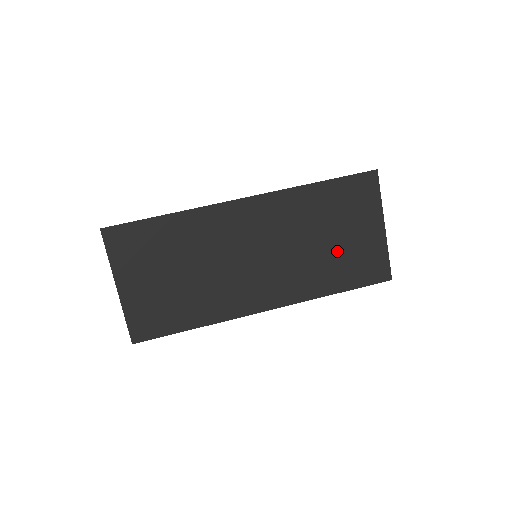
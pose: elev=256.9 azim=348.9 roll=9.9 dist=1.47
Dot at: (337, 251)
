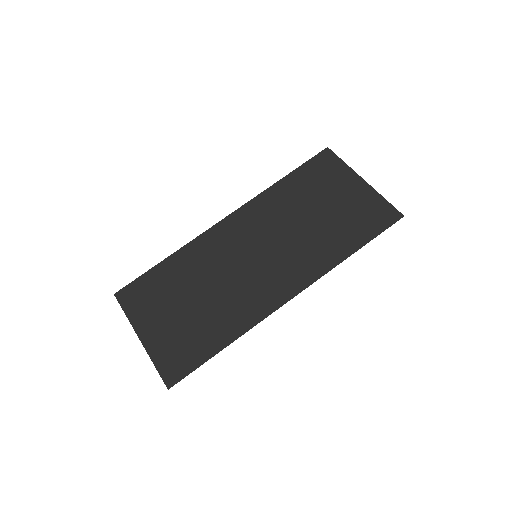
Dot at: (331, 218)
